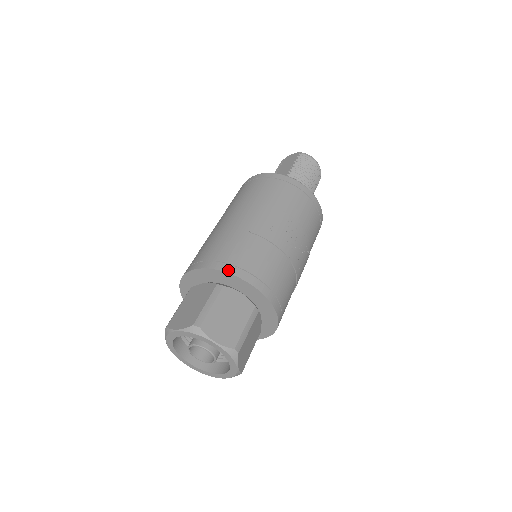
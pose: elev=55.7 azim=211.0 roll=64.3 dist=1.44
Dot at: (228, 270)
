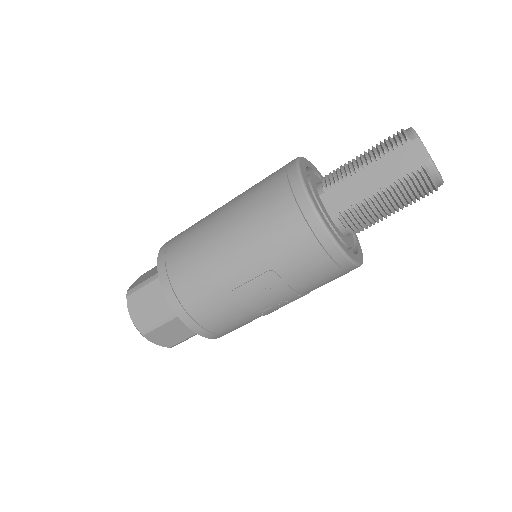
Dot at: (185, 320)
